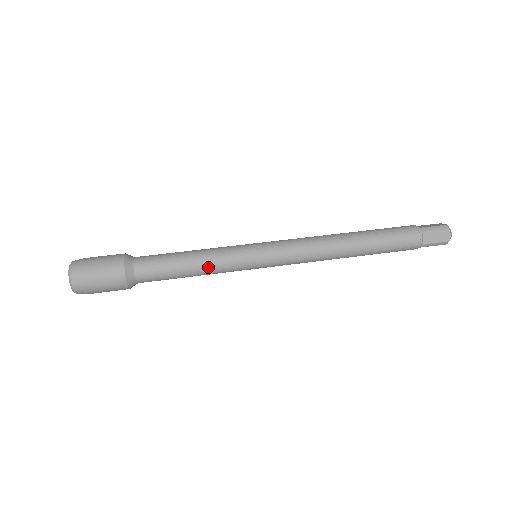
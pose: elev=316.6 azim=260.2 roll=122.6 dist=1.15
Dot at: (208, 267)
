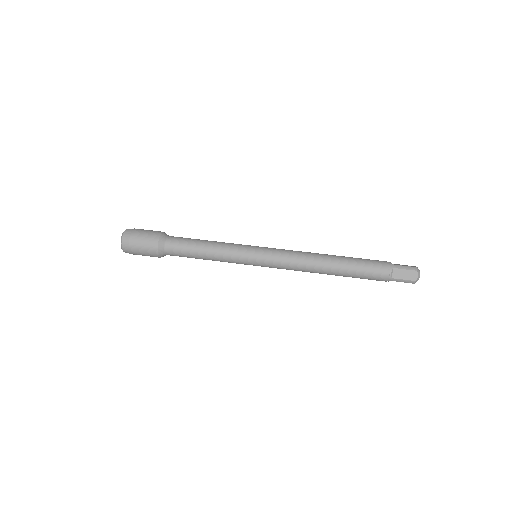
Dot at: (217, 254)
